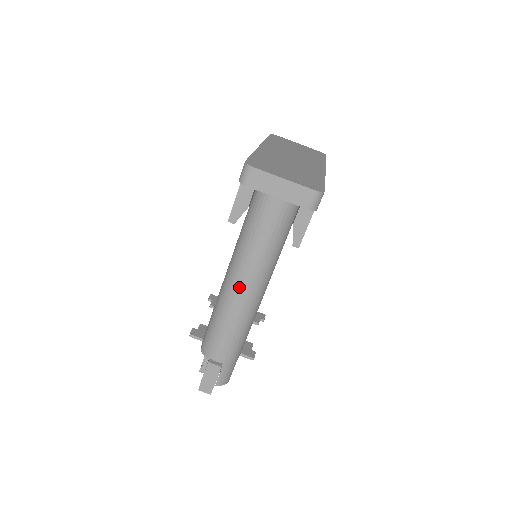
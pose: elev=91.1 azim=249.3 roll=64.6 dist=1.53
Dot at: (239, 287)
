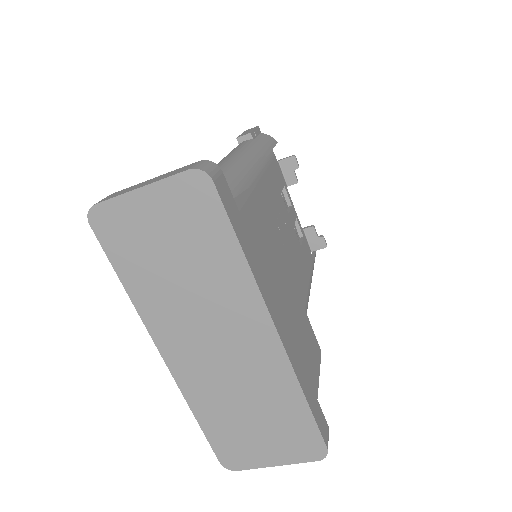
Dot at: occluded
